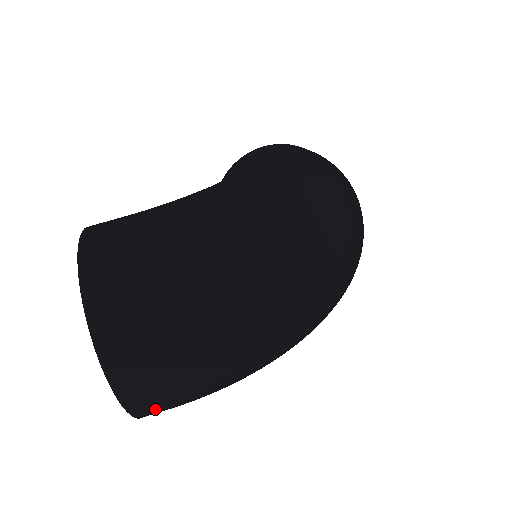
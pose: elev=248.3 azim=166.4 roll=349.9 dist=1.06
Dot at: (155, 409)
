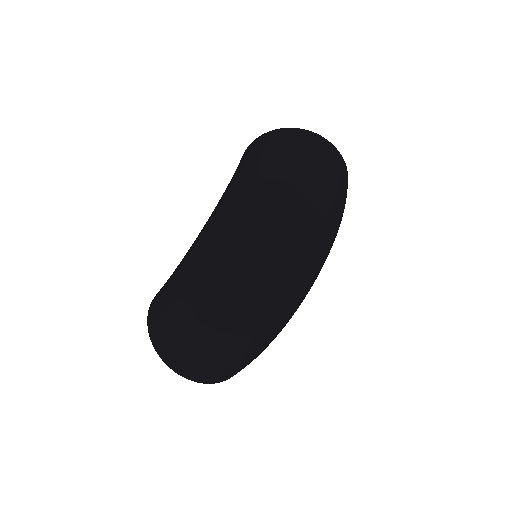
Dot at: (225, 378)
